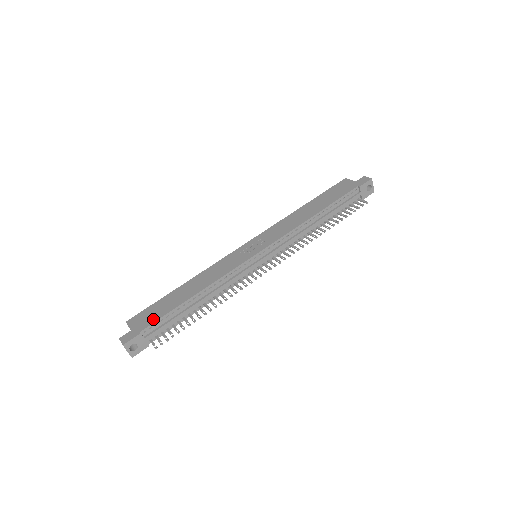
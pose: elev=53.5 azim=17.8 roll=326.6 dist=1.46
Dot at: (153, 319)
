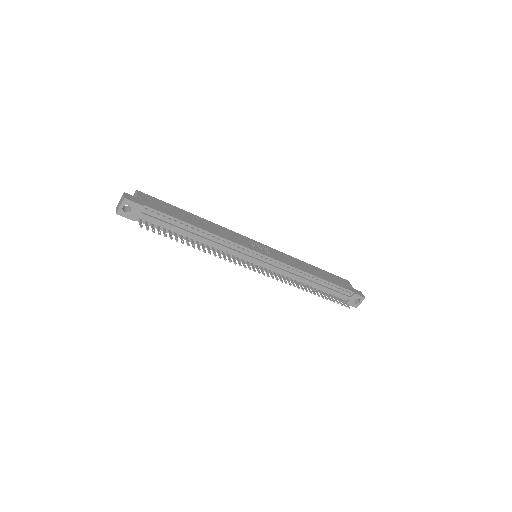
Dot at: (159, 209)
